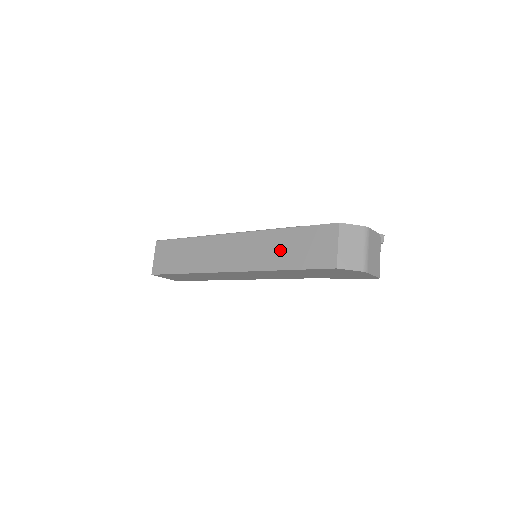
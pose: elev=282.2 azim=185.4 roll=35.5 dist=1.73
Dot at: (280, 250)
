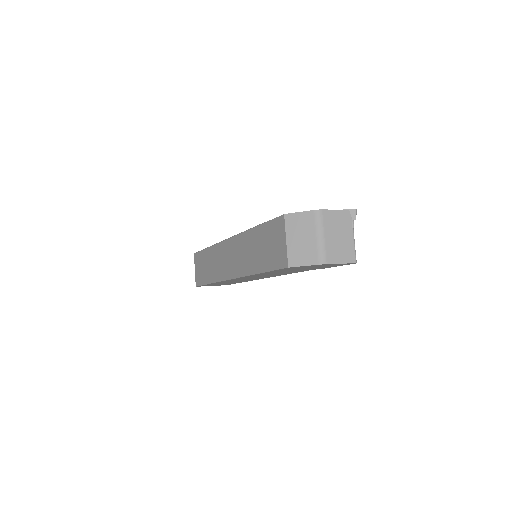
Dot at: (253, 252)
